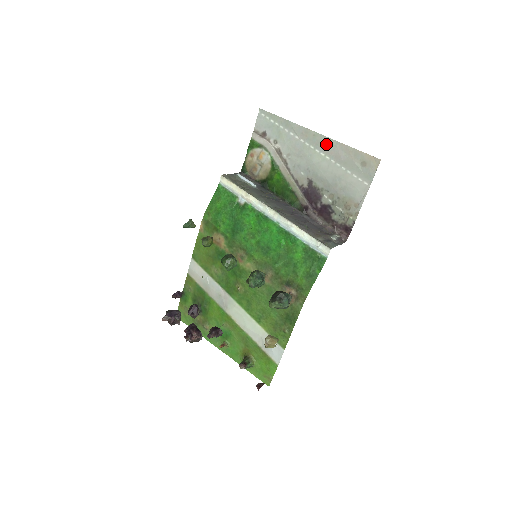
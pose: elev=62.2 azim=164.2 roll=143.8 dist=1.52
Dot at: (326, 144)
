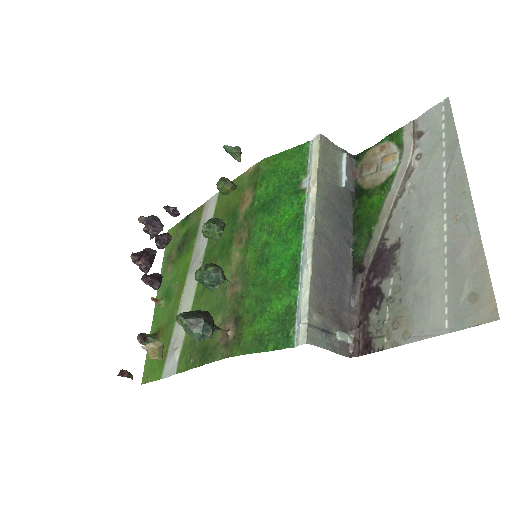
Dot at: (463, 219)
